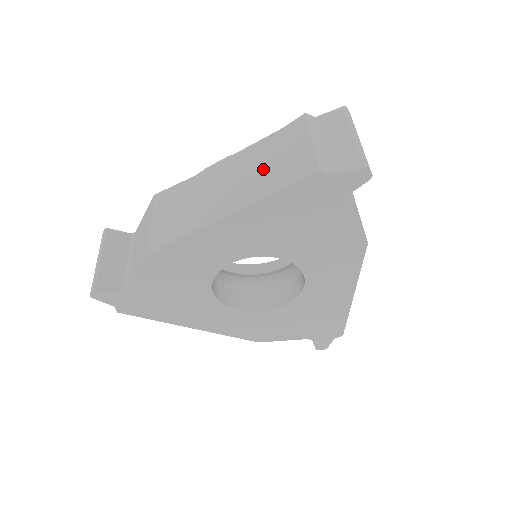
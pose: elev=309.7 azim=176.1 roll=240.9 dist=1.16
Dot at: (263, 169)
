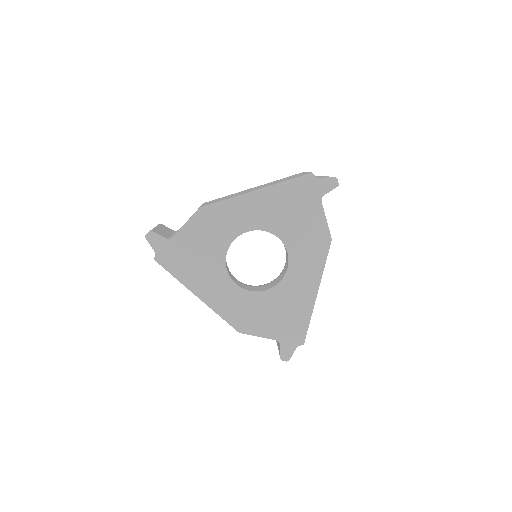
Dot at: (279, 181)
